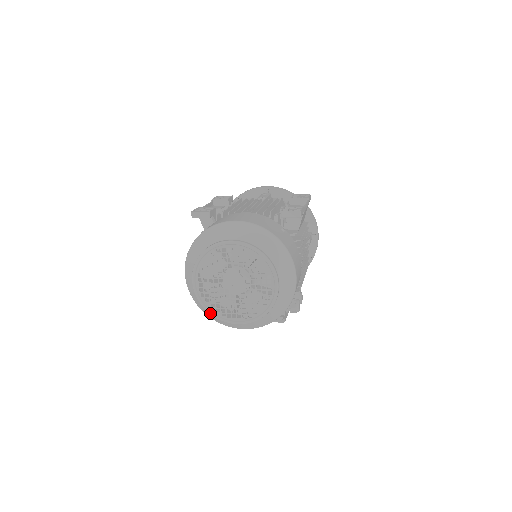
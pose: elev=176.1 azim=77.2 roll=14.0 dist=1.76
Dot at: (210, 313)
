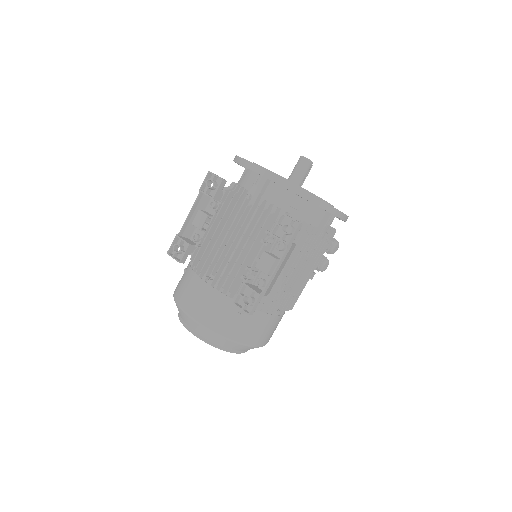
Dot at: occluded
